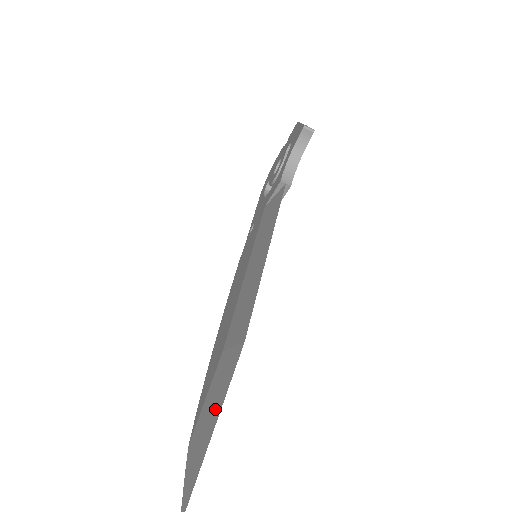
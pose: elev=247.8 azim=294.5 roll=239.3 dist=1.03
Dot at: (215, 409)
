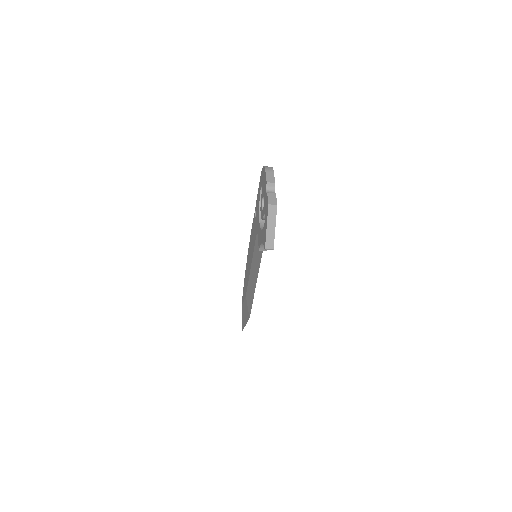
Dot at: (245, 318)
